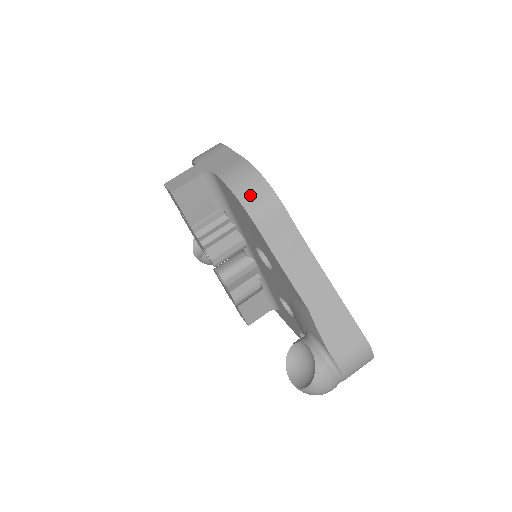
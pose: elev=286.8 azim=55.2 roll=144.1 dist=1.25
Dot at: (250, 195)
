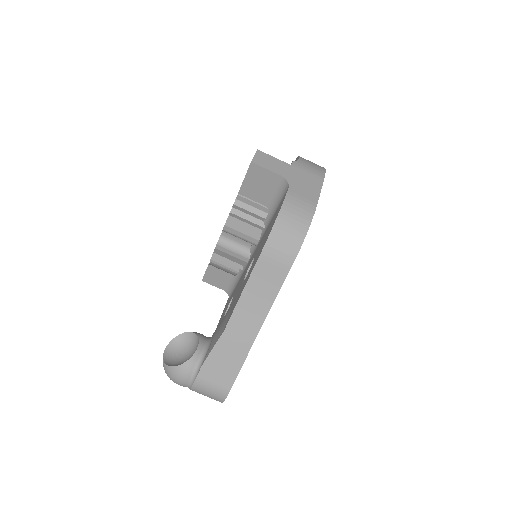
Dot at: (284, 232)
